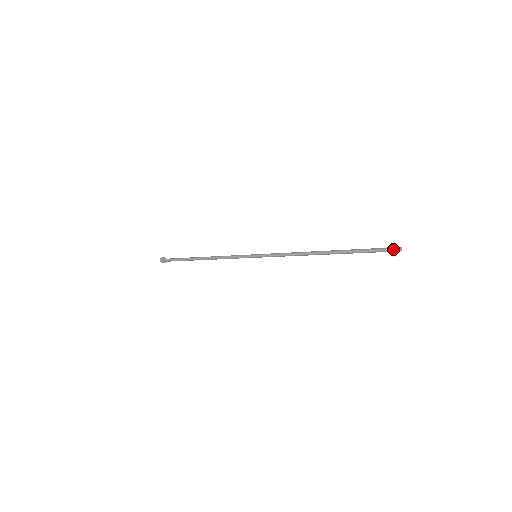
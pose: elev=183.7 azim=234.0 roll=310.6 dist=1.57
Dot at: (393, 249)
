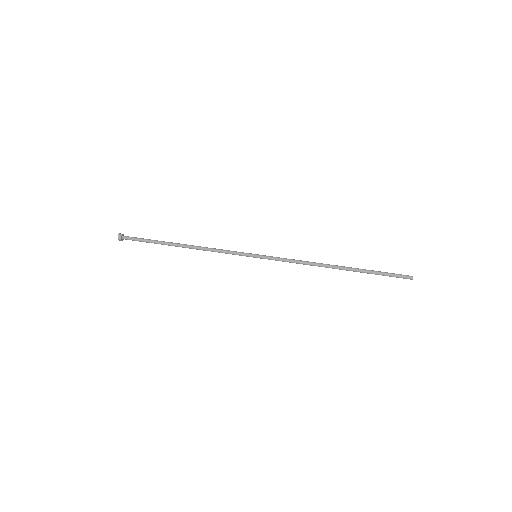
Dot at: (406, 277)
